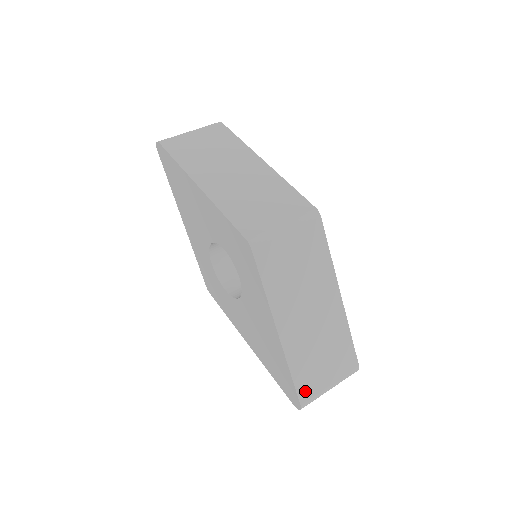
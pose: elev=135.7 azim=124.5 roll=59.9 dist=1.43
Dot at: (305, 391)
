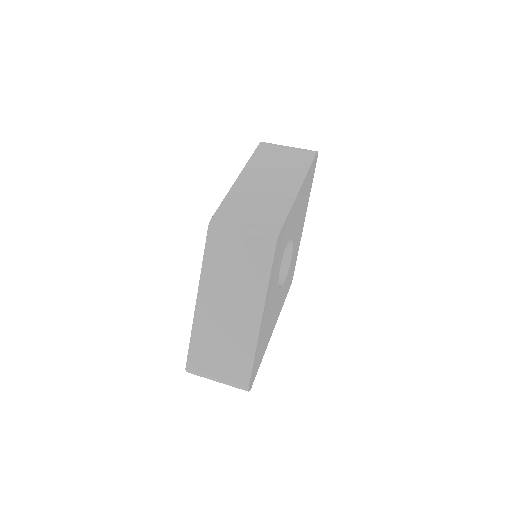
Dot at: (194, 361)
